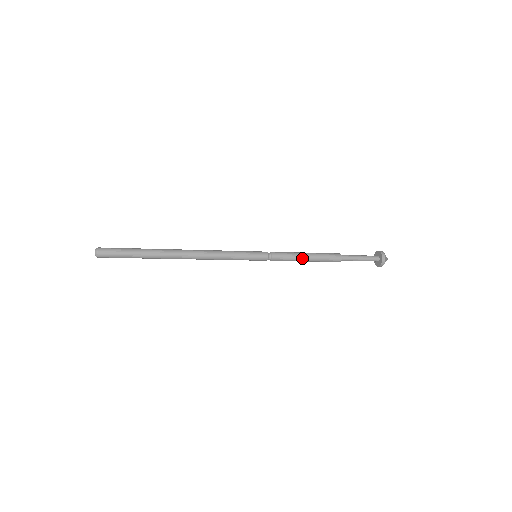
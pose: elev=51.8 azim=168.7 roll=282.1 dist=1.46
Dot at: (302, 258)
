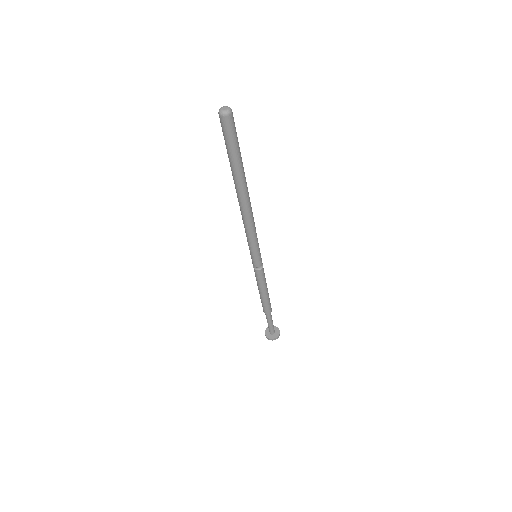
Dot at: (266, 289)
